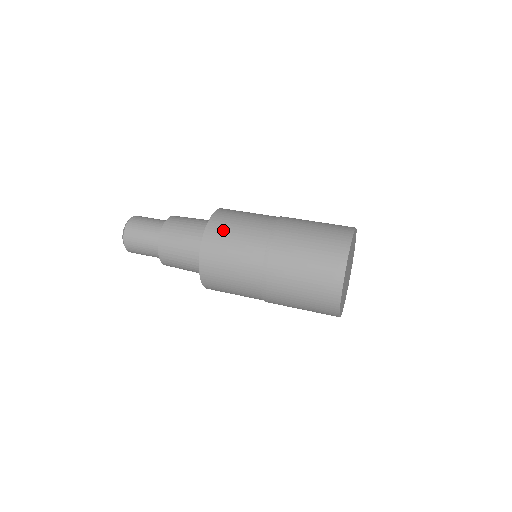
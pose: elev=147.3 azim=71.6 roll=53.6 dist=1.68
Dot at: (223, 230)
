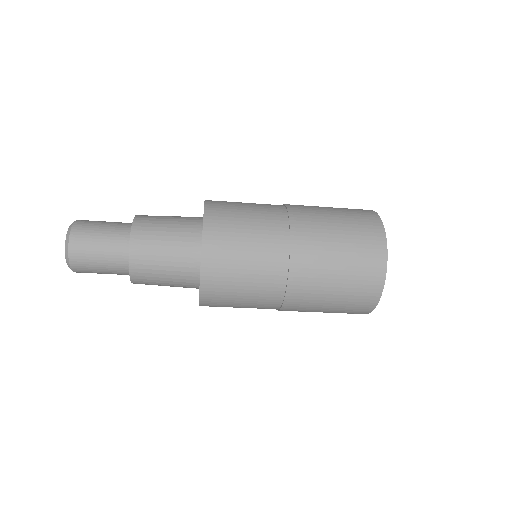
Dot at: occluded
